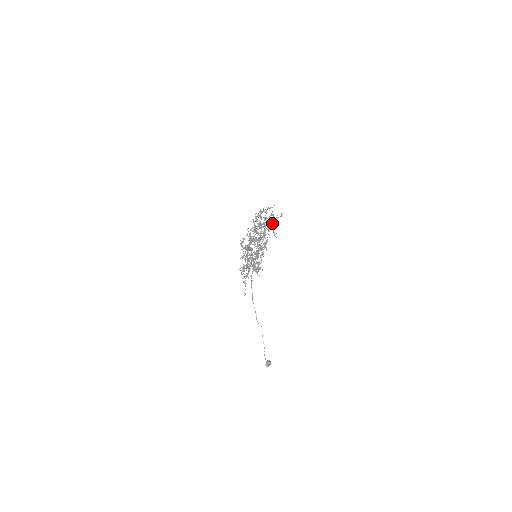
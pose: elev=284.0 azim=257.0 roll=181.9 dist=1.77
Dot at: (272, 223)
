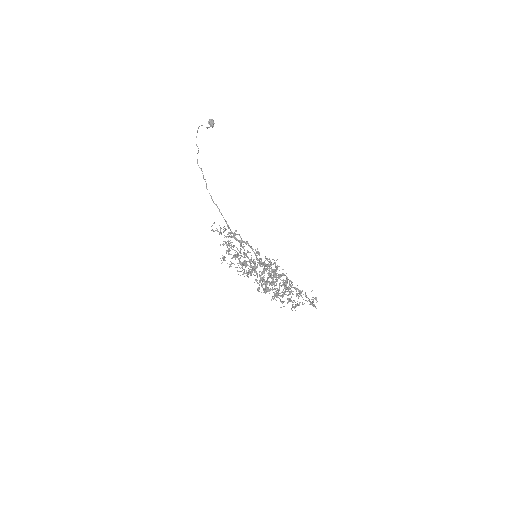
Dot at: occluded
